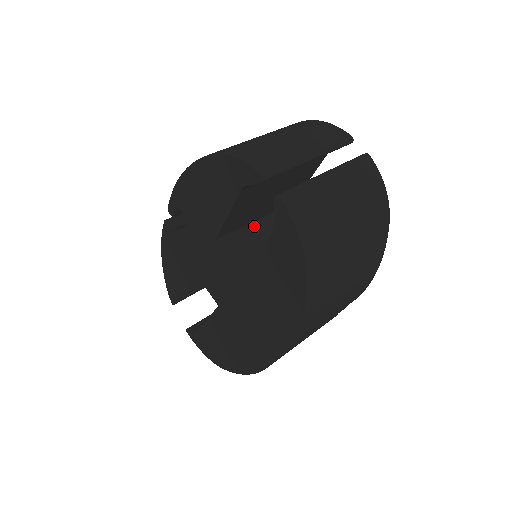
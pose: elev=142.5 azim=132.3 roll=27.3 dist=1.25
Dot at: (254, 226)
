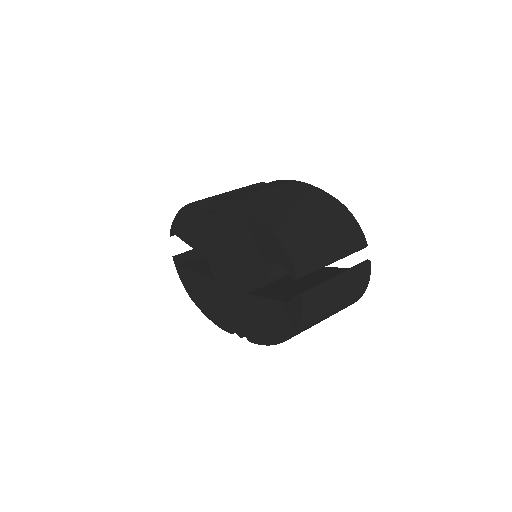
Dot at: occluded
